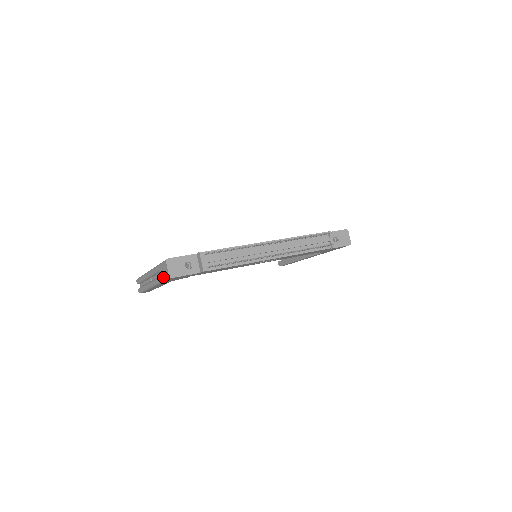
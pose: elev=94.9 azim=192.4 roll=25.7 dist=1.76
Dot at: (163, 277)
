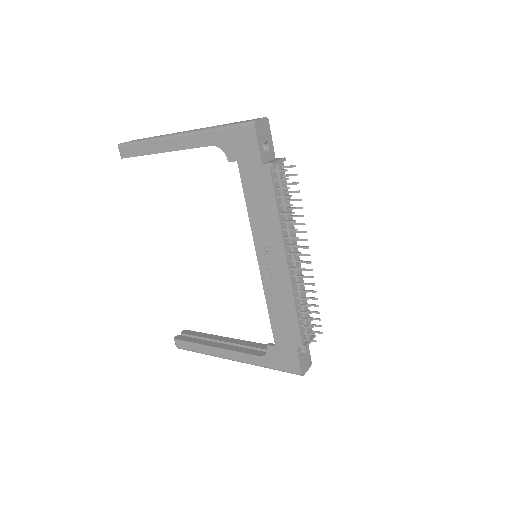
Dot at: (235, 123)
